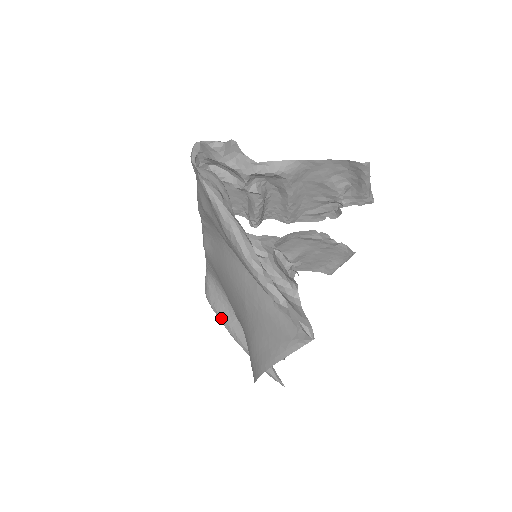
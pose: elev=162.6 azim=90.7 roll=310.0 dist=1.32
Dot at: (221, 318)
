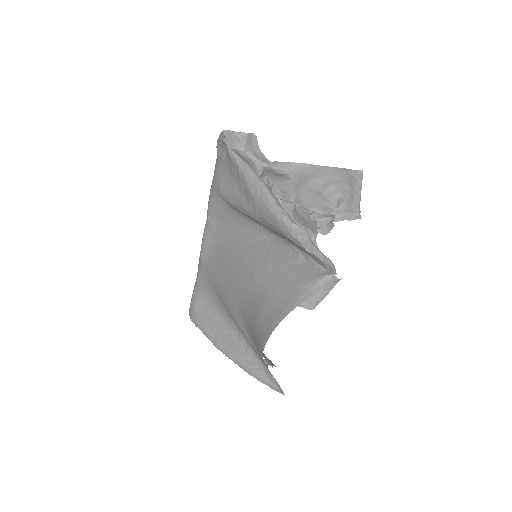
Dot at: (208, 332)
